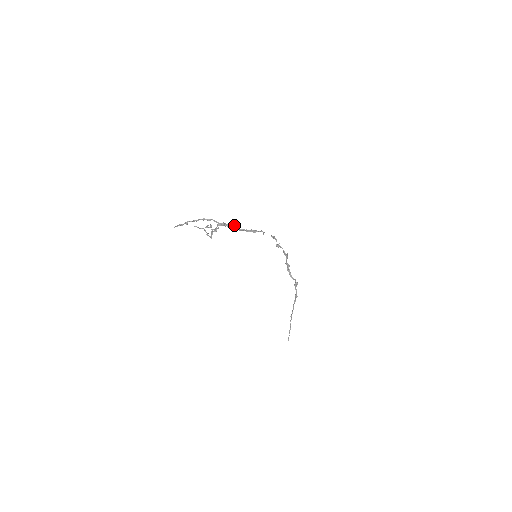
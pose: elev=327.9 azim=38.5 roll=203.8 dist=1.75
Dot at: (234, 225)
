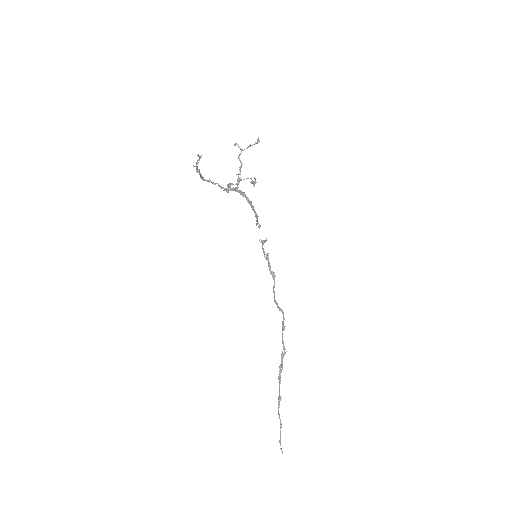
Dot at: (253, 181)
